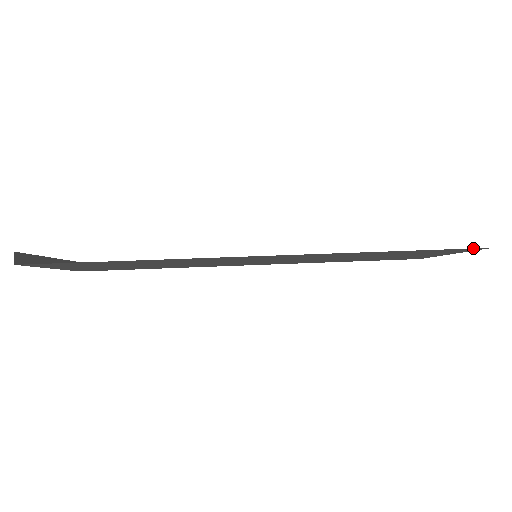
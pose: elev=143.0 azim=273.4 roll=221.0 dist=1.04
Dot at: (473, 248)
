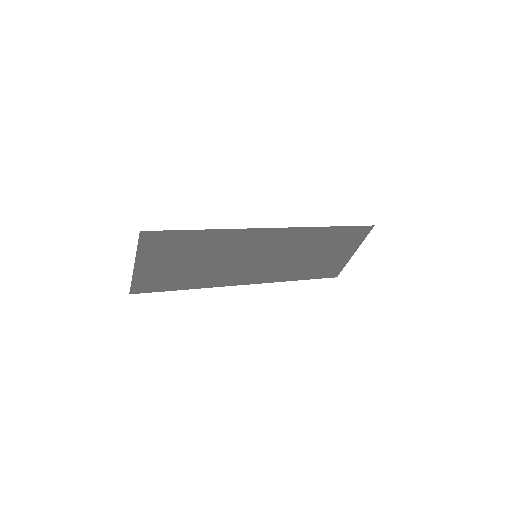
Dot at: (366, 226)
